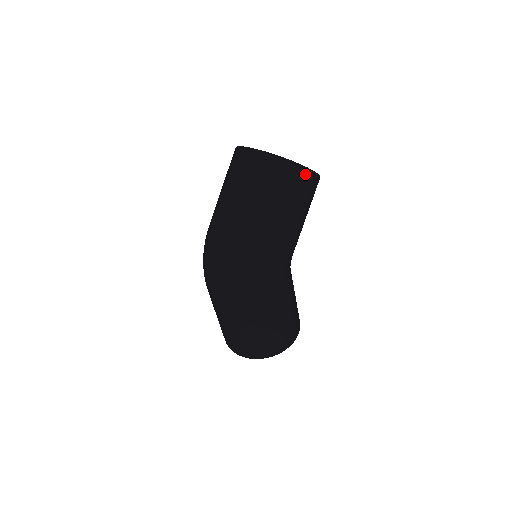
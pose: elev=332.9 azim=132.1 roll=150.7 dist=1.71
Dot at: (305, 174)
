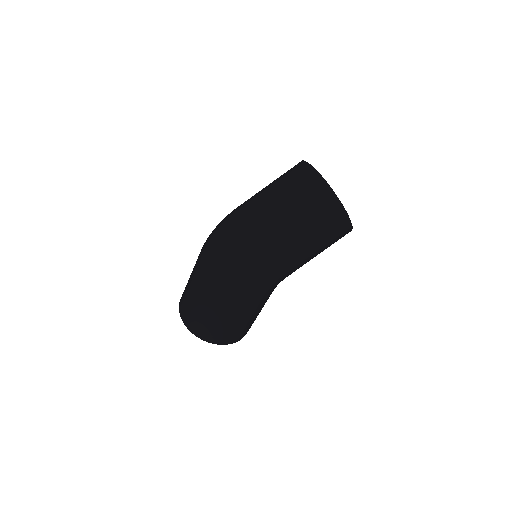
Dot at: (345, 223)
